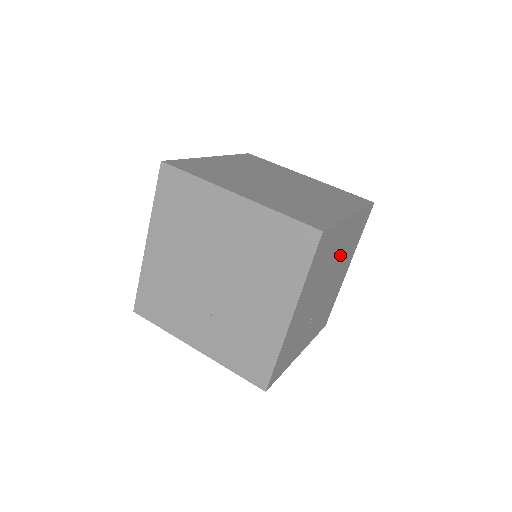
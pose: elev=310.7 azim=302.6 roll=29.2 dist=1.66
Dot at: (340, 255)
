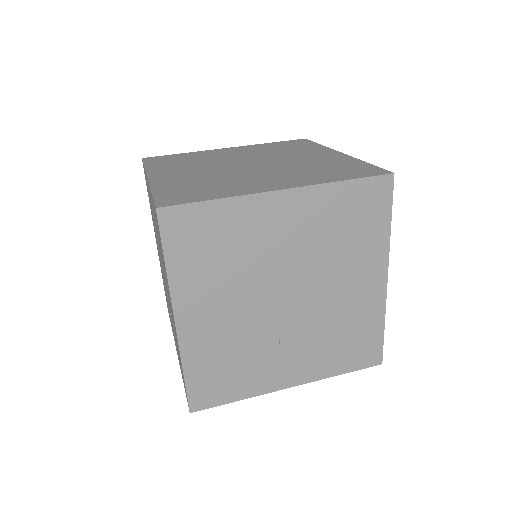
Dot at: (303, 251)
